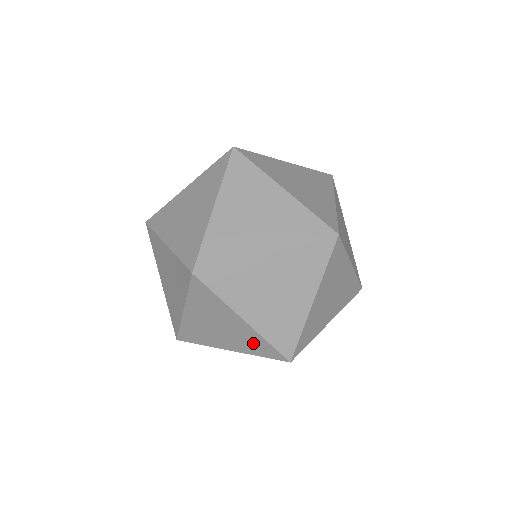
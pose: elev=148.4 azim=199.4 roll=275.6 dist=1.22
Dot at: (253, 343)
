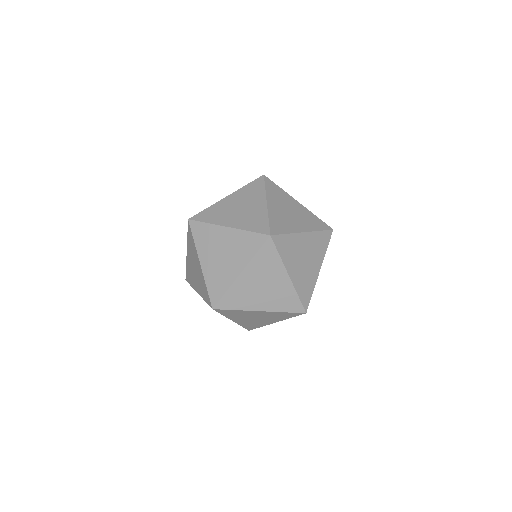
Dot at: occluded
